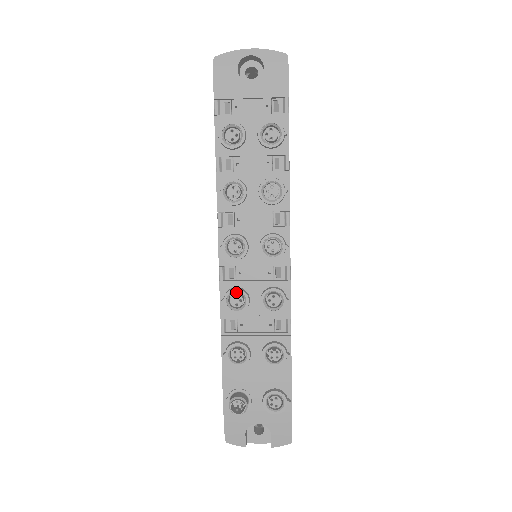
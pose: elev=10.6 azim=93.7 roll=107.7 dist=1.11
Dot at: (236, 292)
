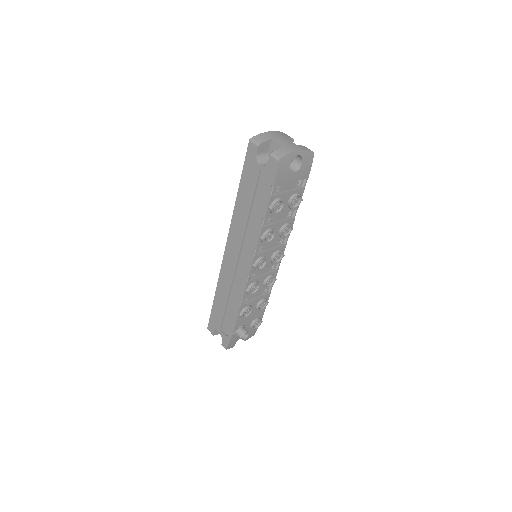
Dot at: (251, 283)
